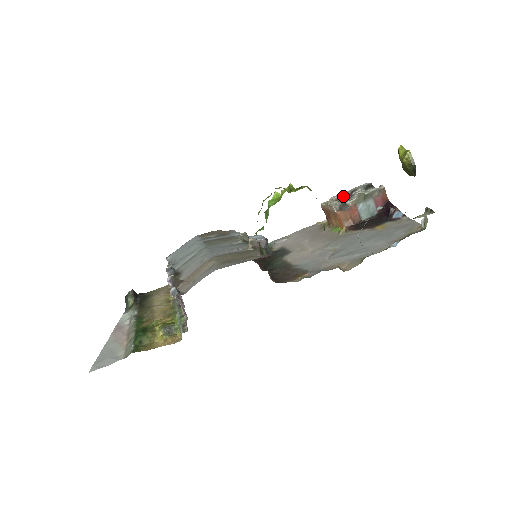
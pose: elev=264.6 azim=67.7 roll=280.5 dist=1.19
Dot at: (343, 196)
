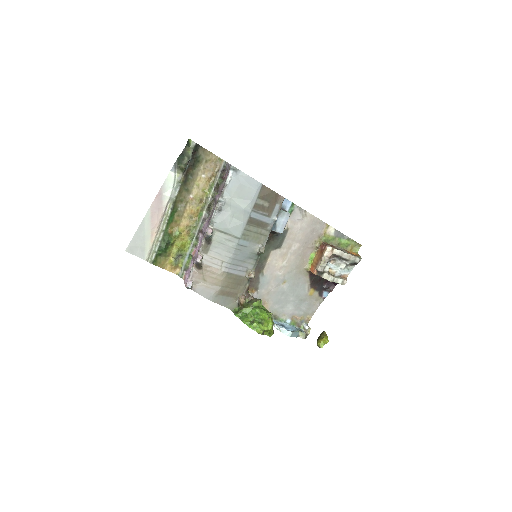
Dot at: (339, 257)
